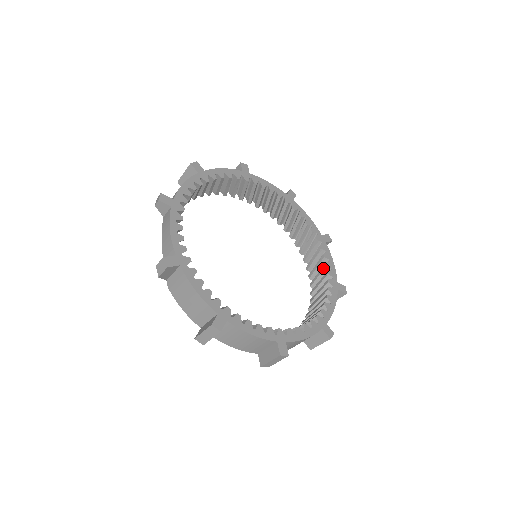
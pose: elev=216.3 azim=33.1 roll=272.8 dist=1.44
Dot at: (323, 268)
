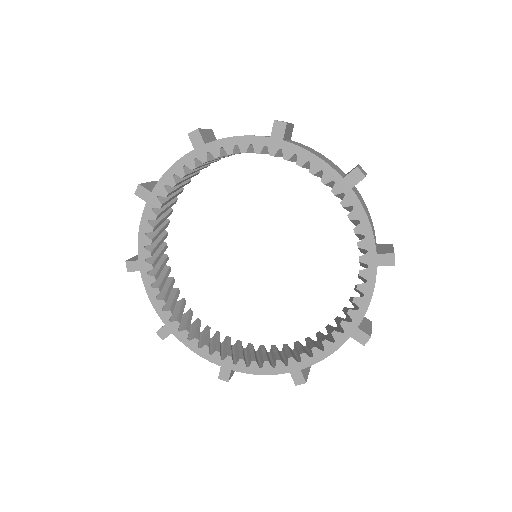
Dot at: occluded
